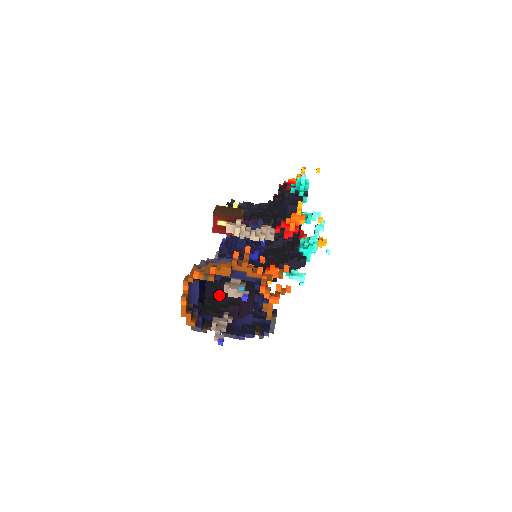
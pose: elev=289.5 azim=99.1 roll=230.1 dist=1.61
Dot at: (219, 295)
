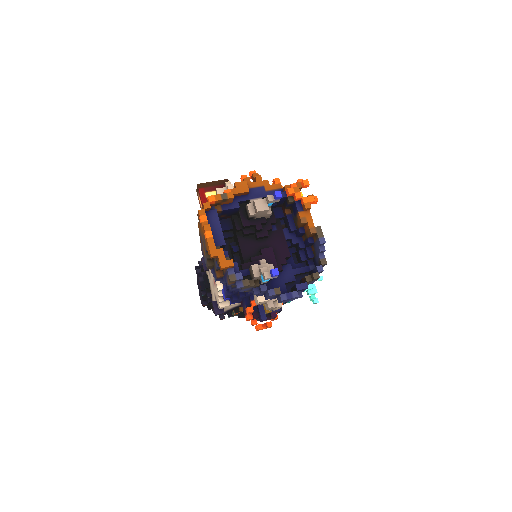
Dot at: (243, 247)
